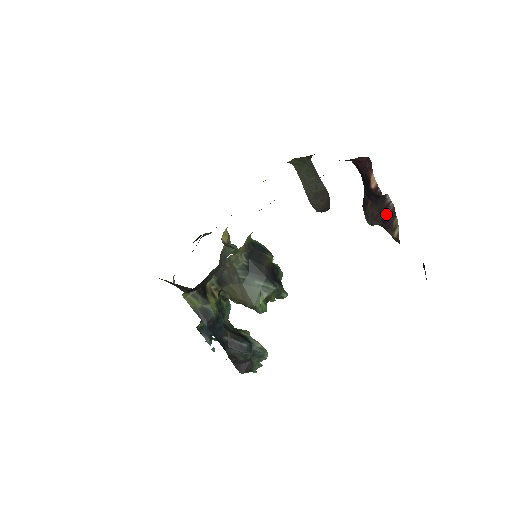
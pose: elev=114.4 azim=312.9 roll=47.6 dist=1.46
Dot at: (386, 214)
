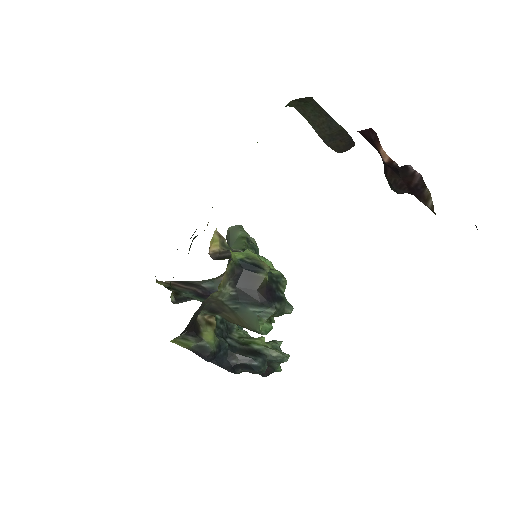
Dot at: (413, 183)
